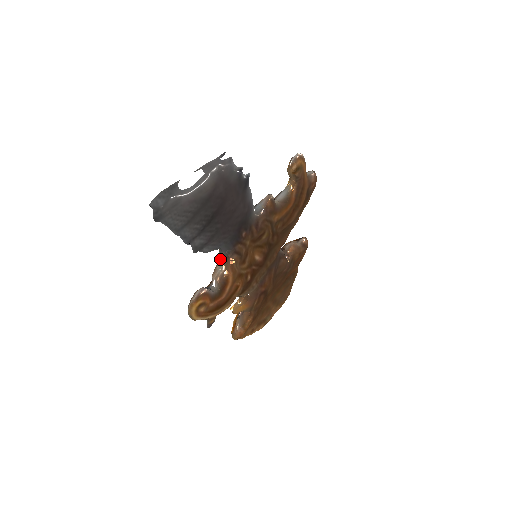
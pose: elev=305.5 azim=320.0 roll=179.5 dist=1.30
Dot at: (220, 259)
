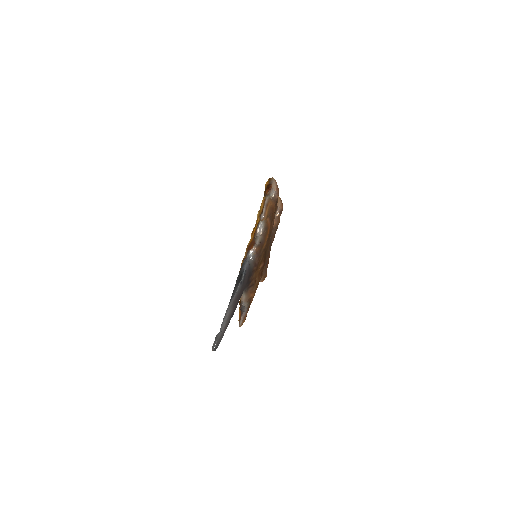
Dot at: occluded
